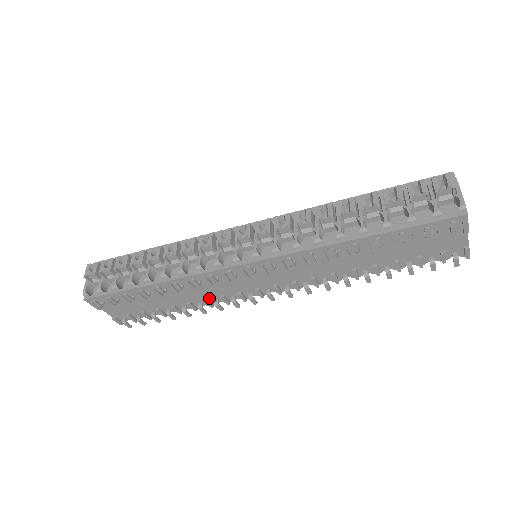
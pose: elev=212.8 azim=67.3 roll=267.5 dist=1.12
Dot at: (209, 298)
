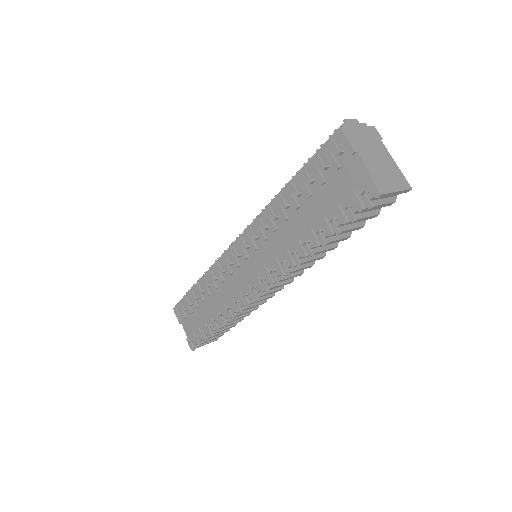
Dot at: (228, 305)
